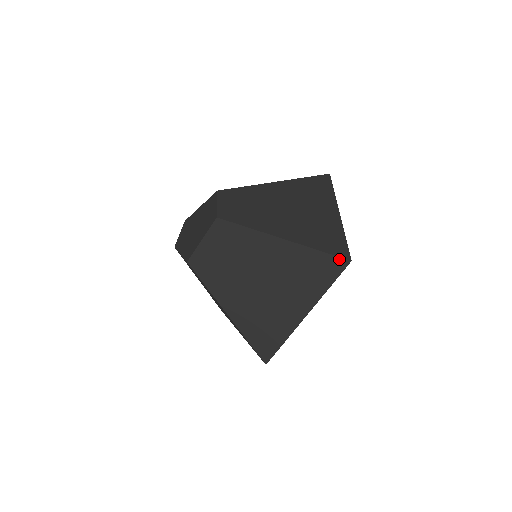
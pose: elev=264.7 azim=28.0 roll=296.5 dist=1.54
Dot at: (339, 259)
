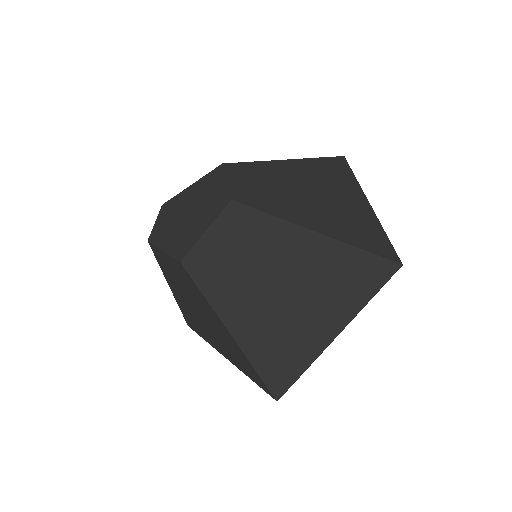
Dot at: (388, 262)
